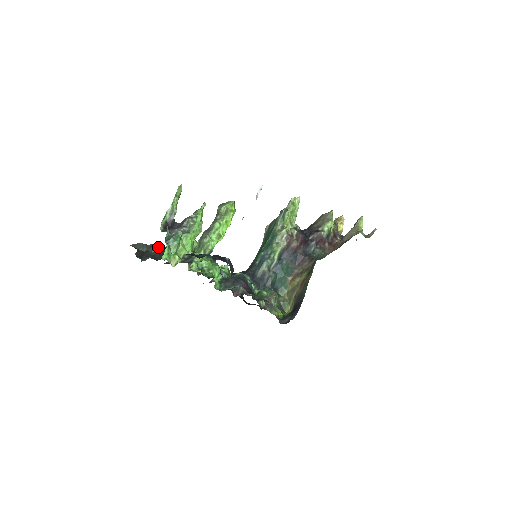
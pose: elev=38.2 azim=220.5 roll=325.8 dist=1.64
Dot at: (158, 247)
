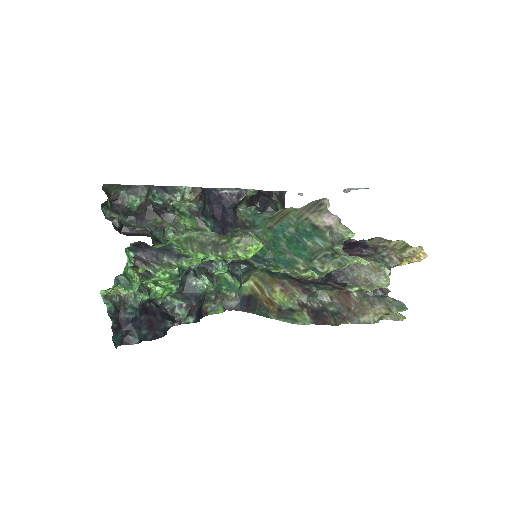
Dot at: (140, 201)
